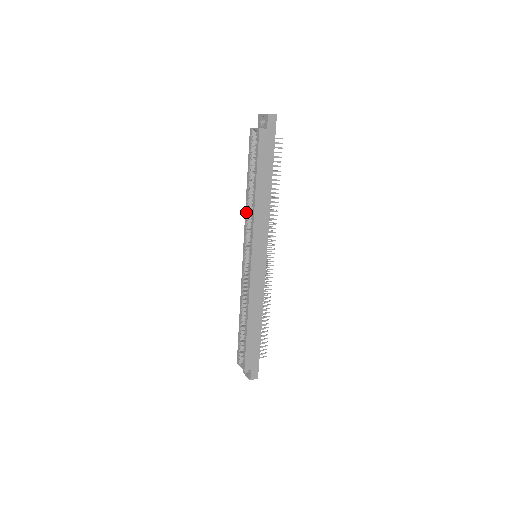
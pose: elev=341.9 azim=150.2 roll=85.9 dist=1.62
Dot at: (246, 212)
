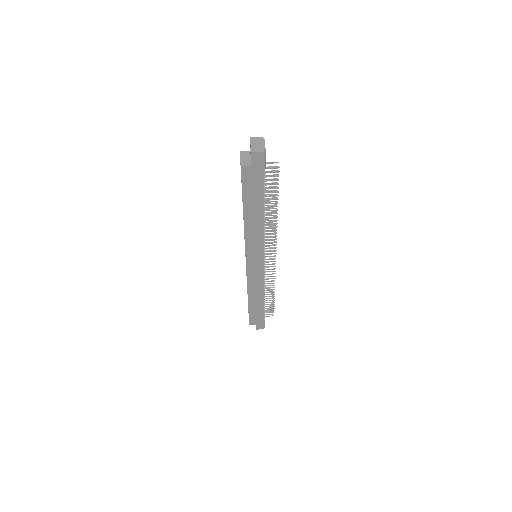
Dot at: occluded
